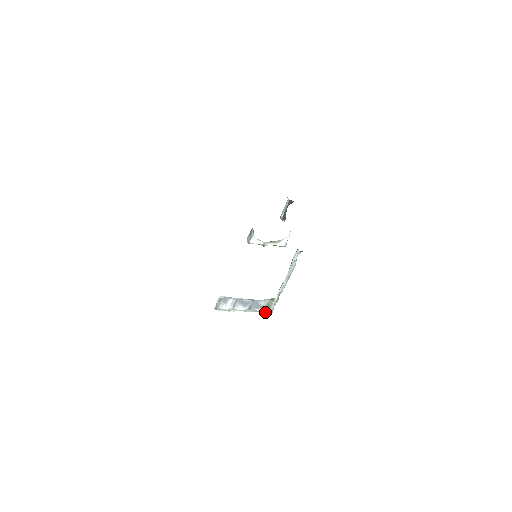
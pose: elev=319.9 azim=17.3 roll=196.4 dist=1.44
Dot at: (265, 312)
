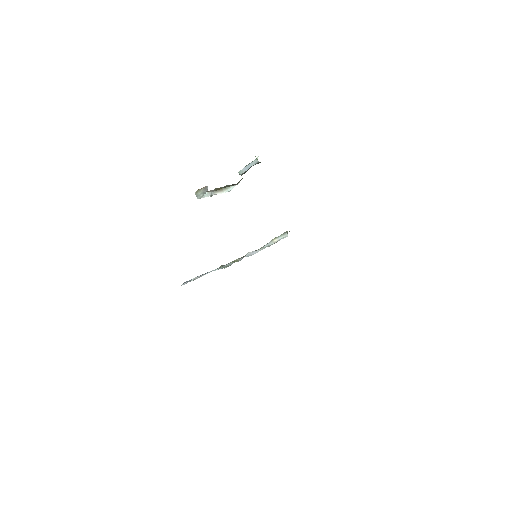
Dot at: (222, 268)
